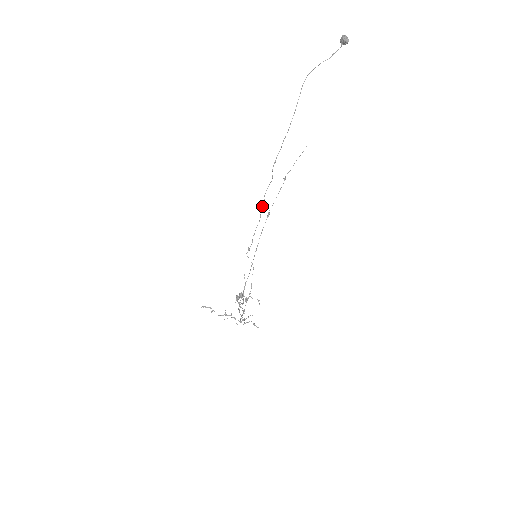
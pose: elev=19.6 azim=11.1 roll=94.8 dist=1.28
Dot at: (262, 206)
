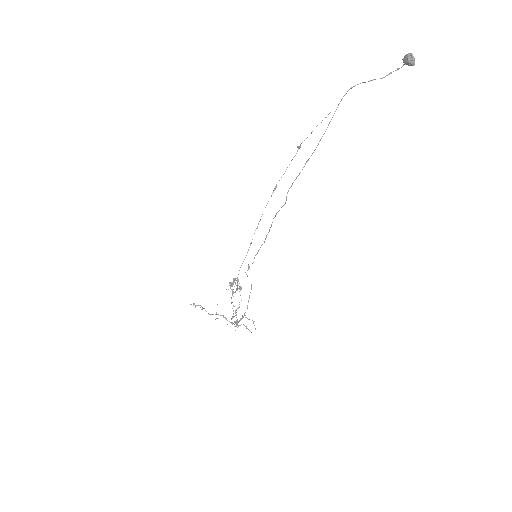
Dot at: occluded
